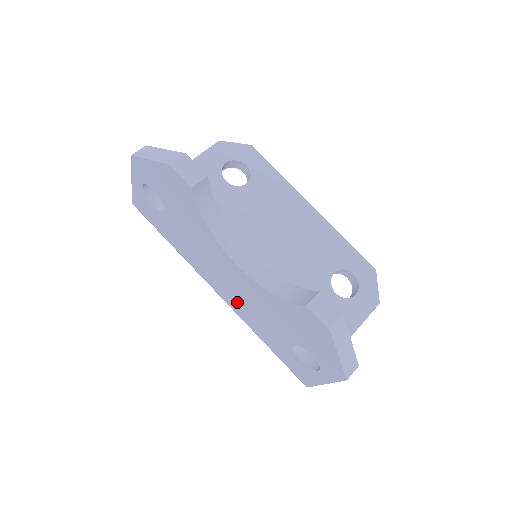
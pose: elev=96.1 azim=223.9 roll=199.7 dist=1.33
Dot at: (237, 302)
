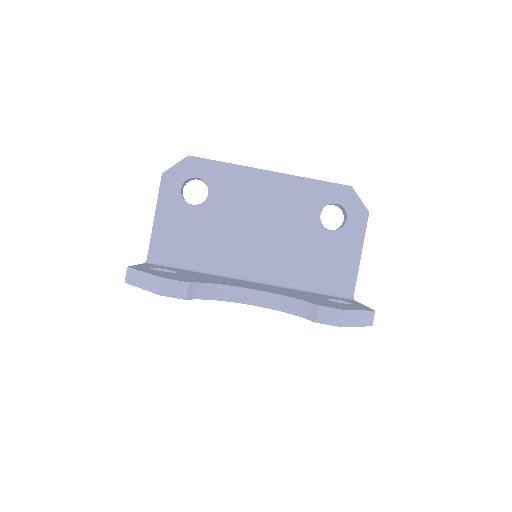
Dot at: occluded
